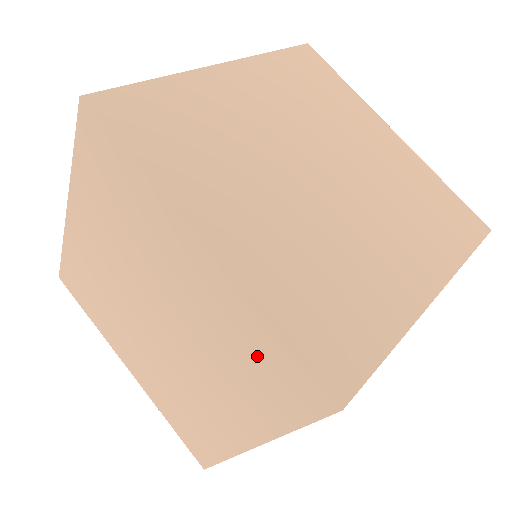
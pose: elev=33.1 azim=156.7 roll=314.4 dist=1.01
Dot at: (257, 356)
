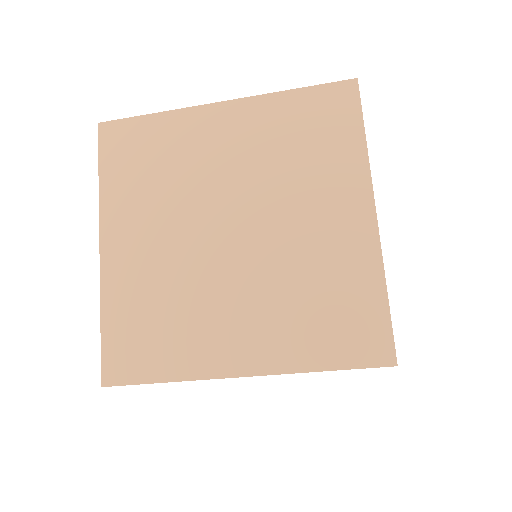
Dot at: (346, 303)
